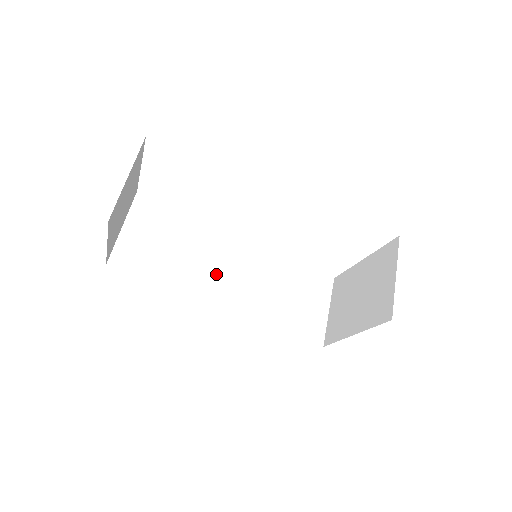
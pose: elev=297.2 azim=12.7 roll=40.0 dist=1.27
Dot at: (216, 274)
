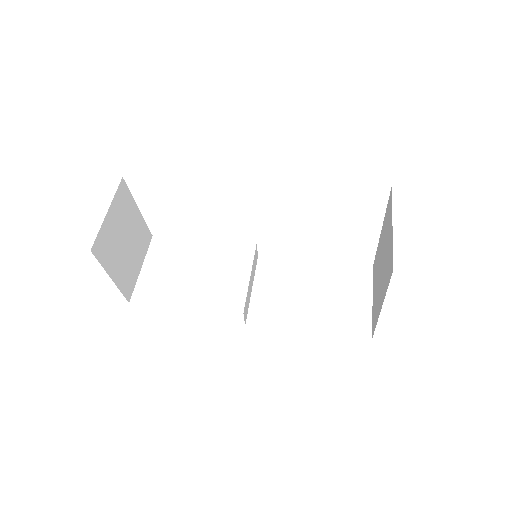
Dot at: (231, 288)
